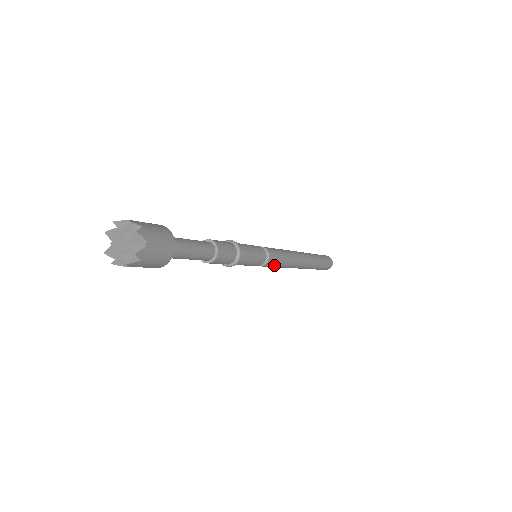
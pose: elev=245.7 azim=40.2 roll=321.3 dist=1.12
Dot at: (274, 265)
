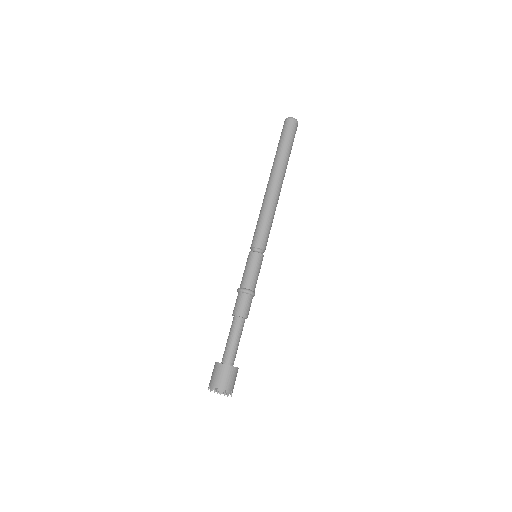
Dot at: occluded
